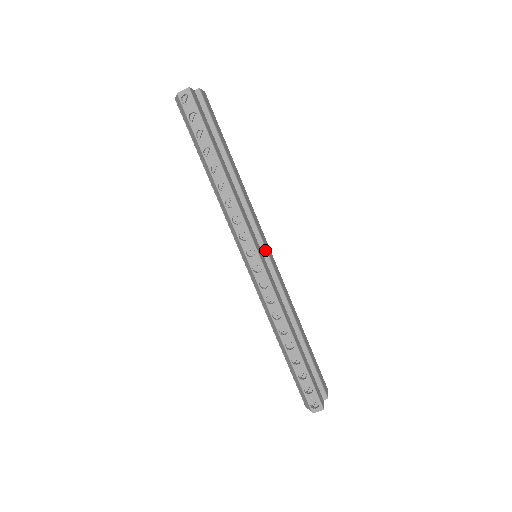
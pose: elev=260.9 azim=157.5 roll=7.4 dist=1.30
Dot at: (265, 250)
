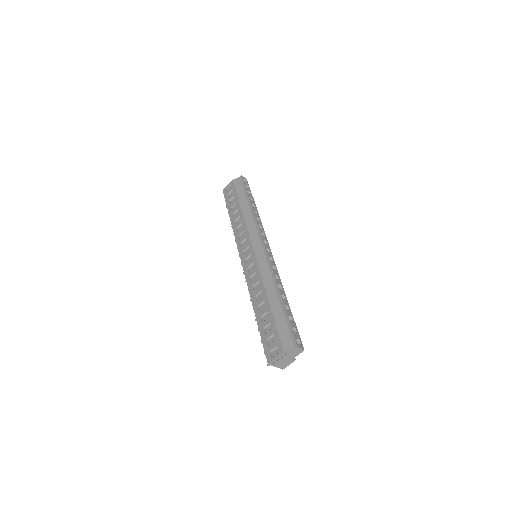
Dot at: occluded
